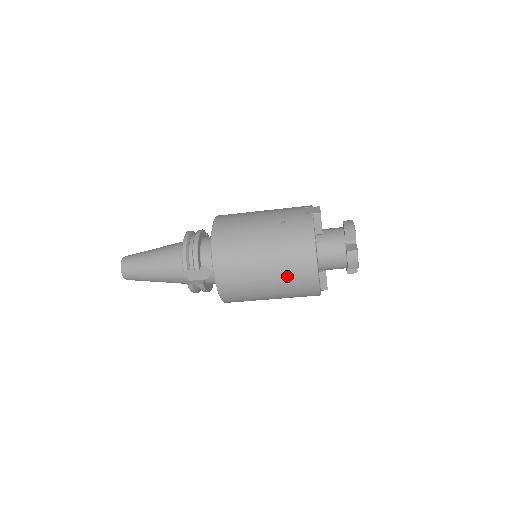
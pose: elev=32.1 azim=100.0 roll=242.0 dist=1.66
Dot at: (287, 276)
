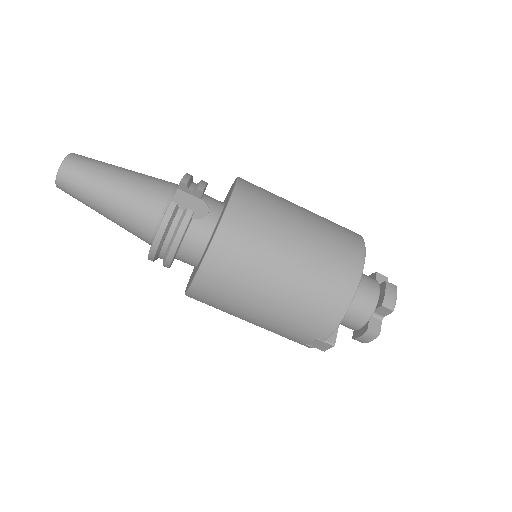
Dot at: (326, 245)
